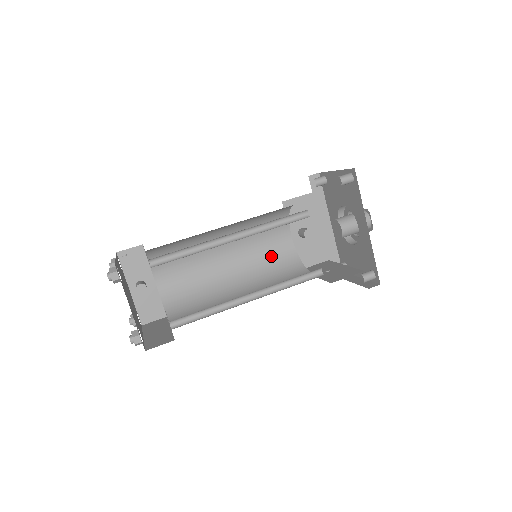
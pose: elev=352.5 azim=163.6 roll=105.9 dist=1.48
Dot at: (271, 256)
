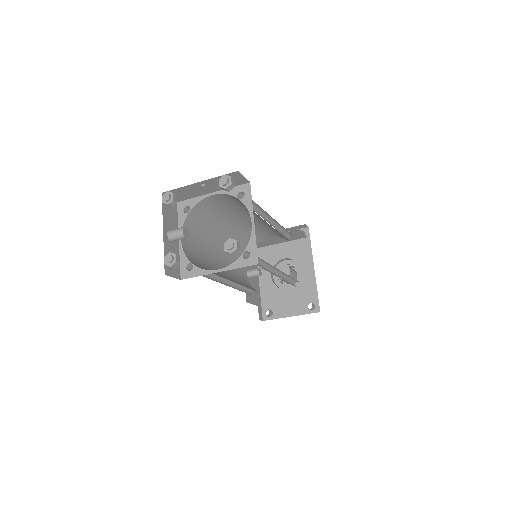
Dot at: (238, 276)
